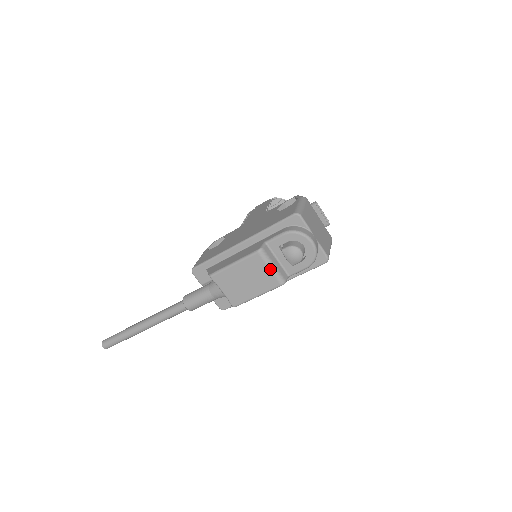
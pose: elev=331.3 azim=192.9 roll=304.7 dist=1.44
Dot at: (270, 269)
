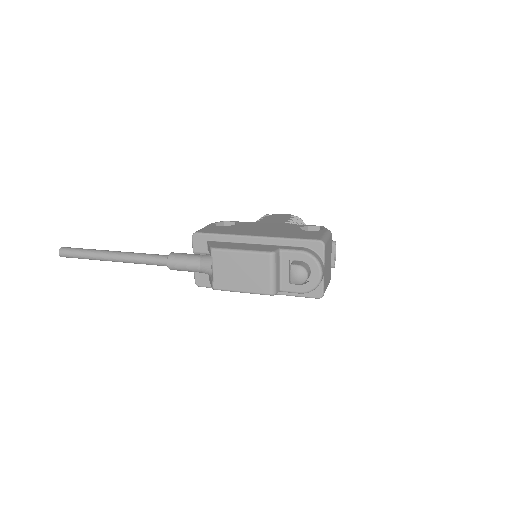
Dot at: (270, 275)
